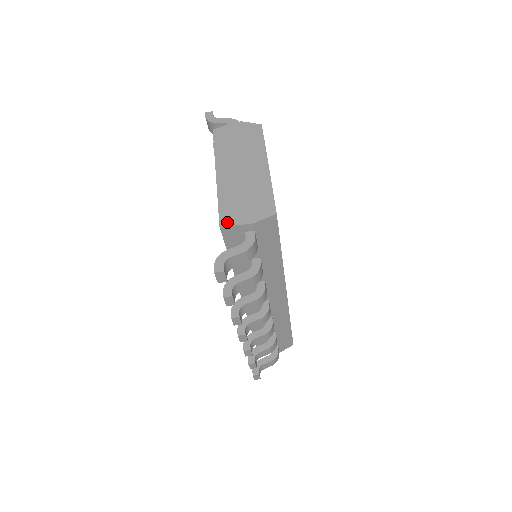
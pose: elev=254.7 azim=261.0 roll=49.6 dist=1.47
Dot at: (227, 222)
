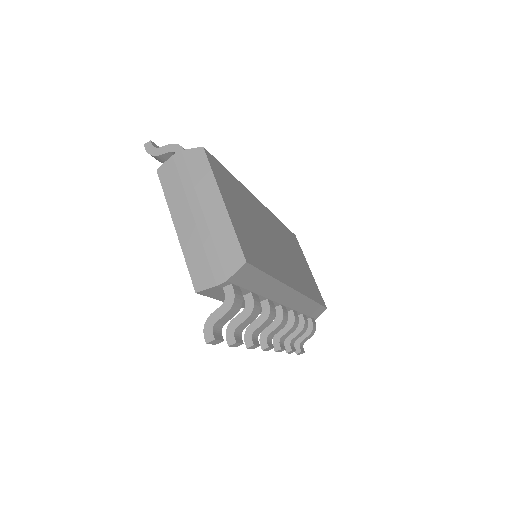
Dot at: (201, 286)
